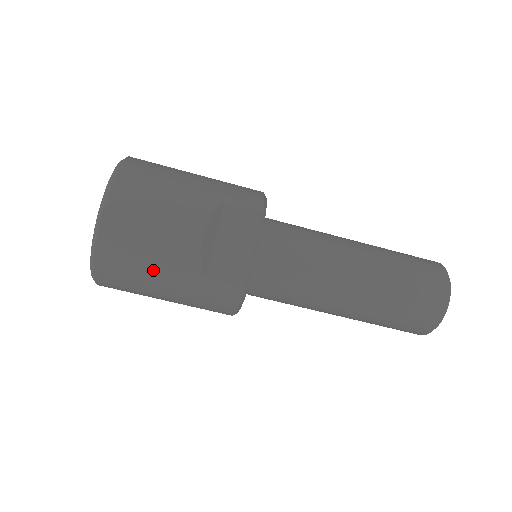
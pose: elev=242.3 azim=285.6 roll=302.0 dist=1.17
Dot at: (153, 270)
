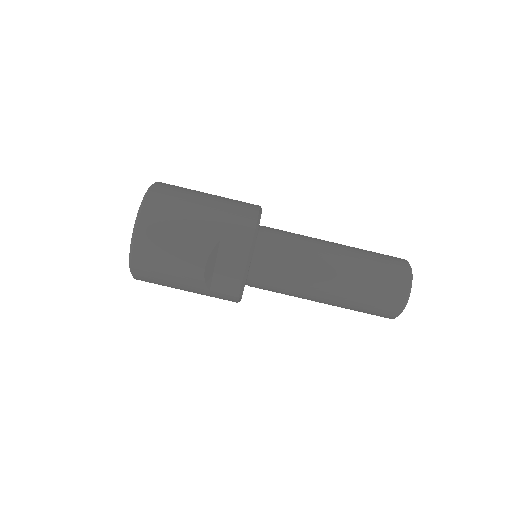
Dot at: (173, 284)
